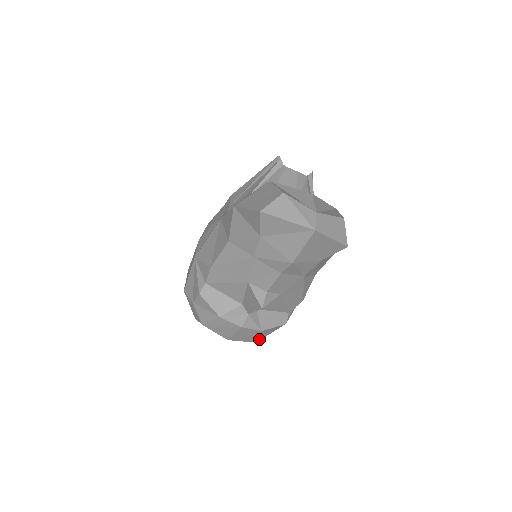
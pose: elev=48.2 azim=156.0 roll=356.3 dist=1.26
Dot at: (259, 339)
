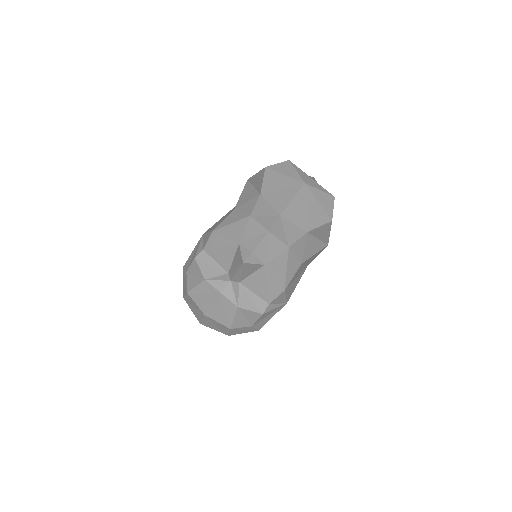
Dot at: (234, 325)
